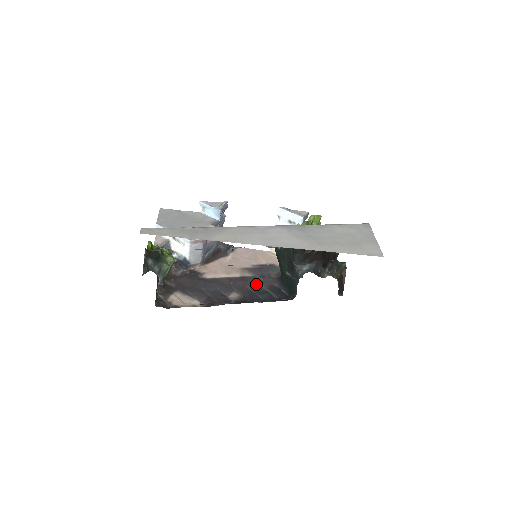
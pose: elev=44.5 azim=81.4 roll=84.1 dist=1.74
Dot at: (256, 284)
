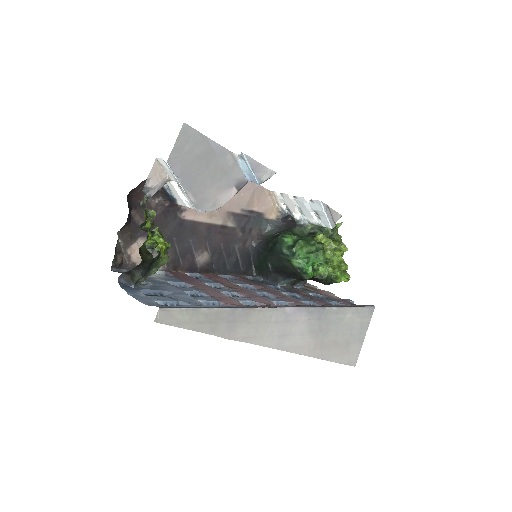
Dot at: (232, 241)
